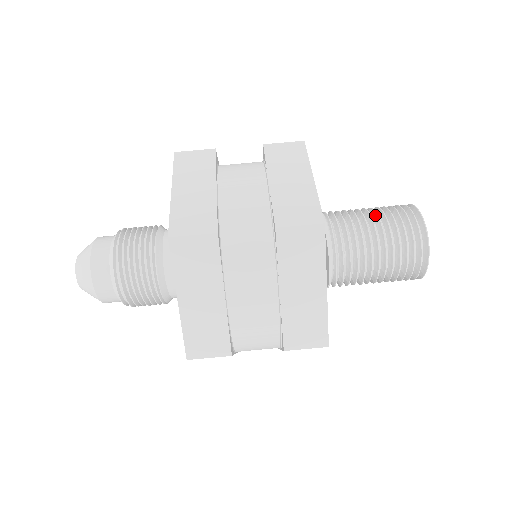
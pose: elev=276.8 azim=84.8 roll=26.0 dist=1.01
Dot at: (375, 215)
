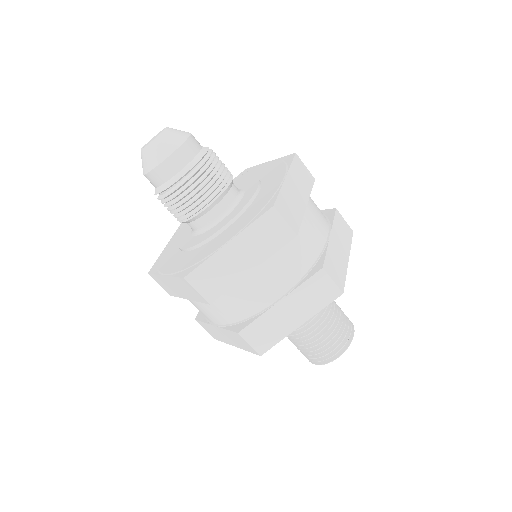
Dot at: (336, 308)
